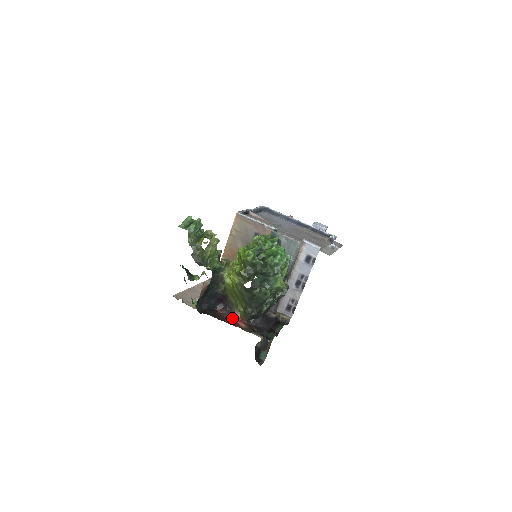
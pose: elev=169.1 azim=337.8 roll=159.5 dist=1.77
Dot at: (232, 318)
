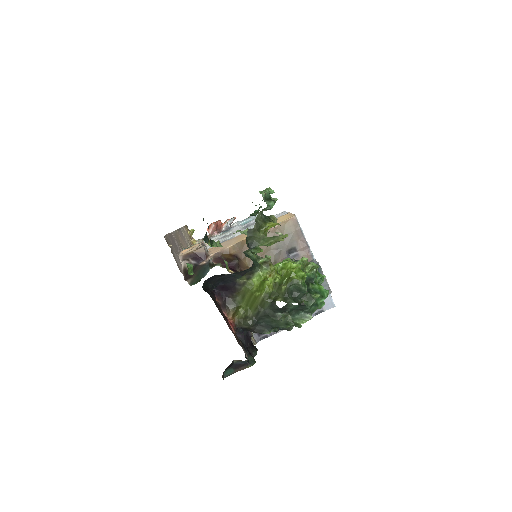
Dot at: (225, 315)
